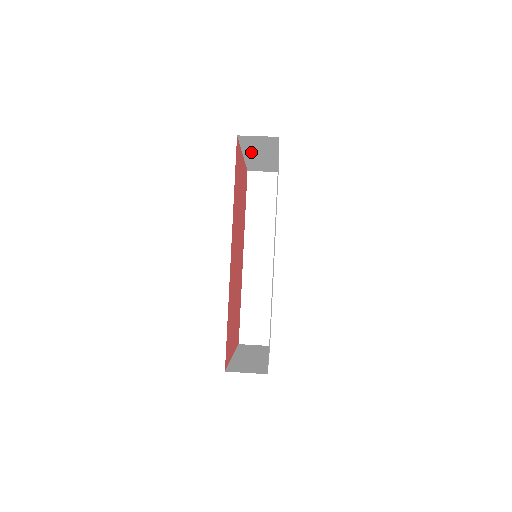
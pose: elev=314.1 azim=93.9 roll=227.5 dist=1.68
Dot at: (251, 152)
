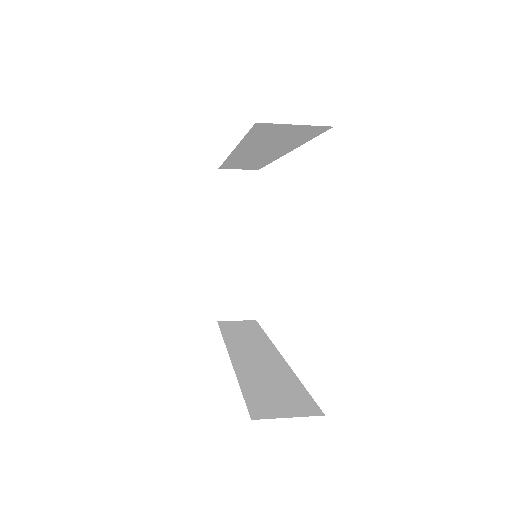
Dot at: (228, 230)
